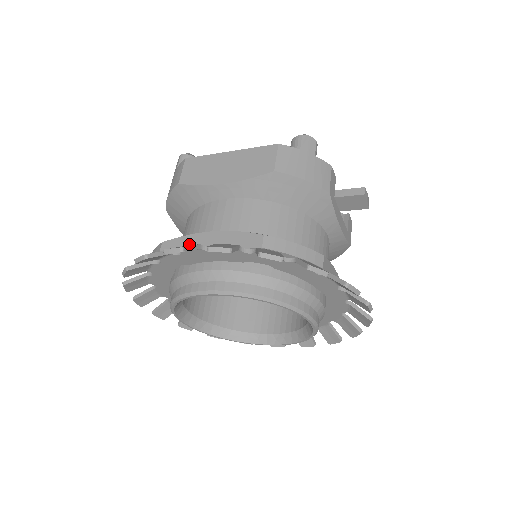
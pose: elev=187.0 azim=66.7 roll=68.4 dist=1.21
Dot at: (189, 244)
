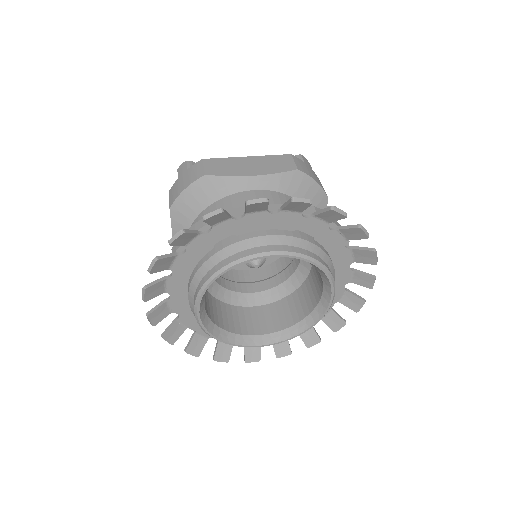
Dot at: (243, 213)
